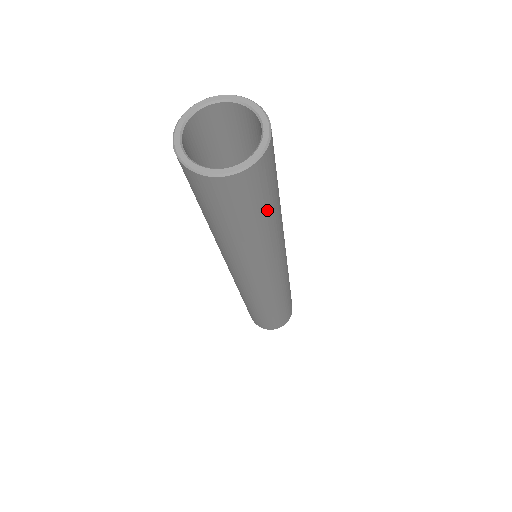
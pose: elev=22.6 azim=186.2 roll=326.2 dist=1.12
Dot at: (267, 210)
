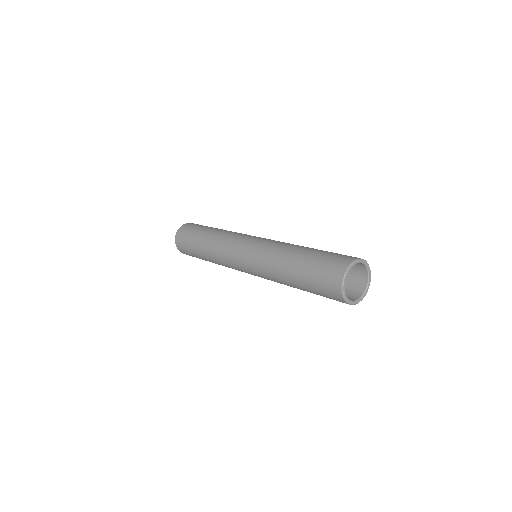
Dot at: occluded
